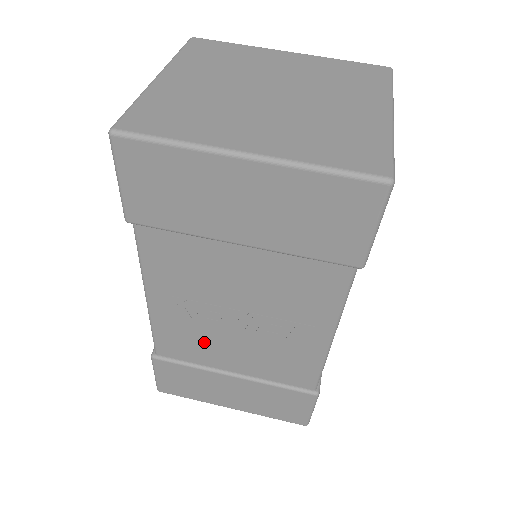
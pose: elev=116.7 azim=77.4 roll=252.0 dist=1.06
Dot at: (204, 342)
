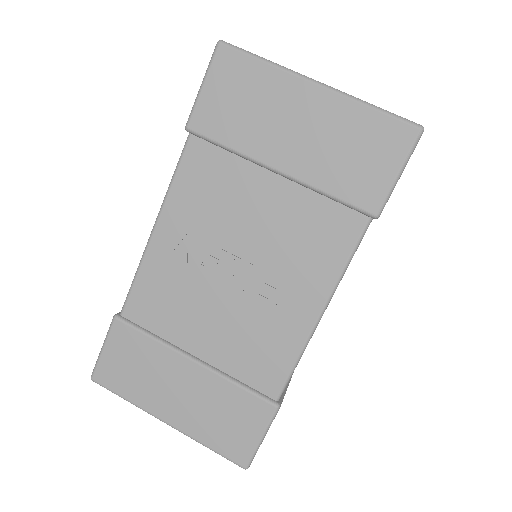
Dot at: (184, 302)
